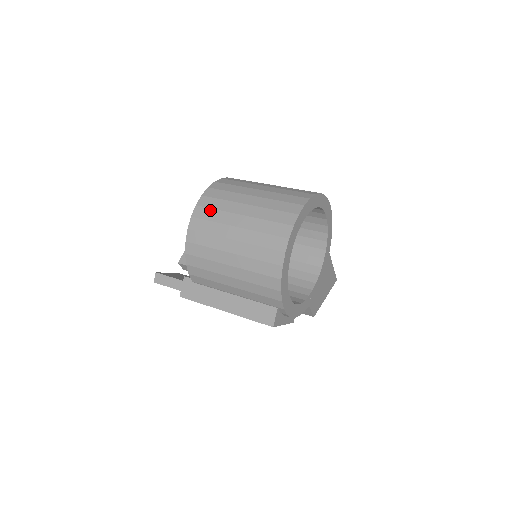
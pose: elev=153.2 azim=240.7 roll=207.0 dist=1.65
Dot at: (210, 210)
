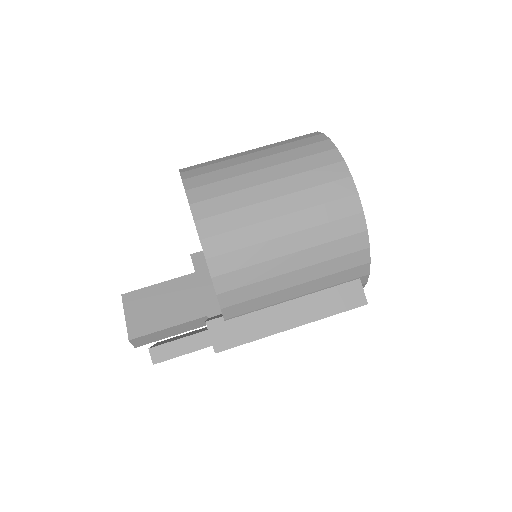
Dot at: (217, 199)
